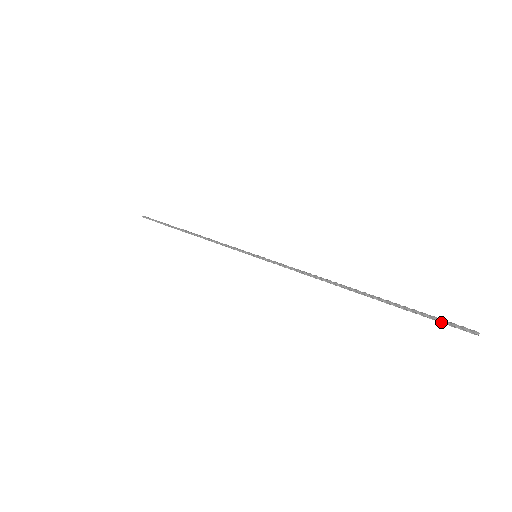
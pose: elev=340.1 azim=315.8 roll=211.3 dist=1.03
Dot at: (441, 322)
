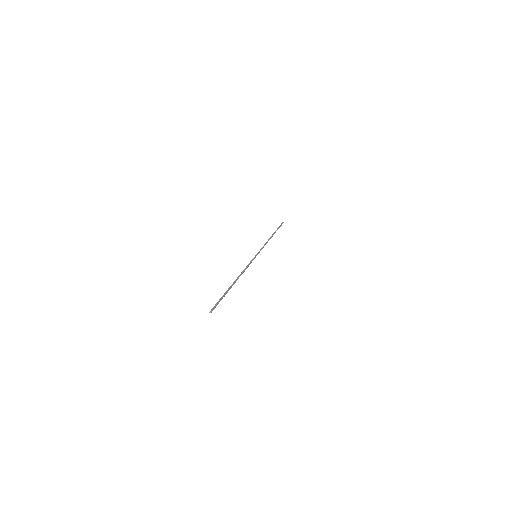
Dot at: (216, 304)
